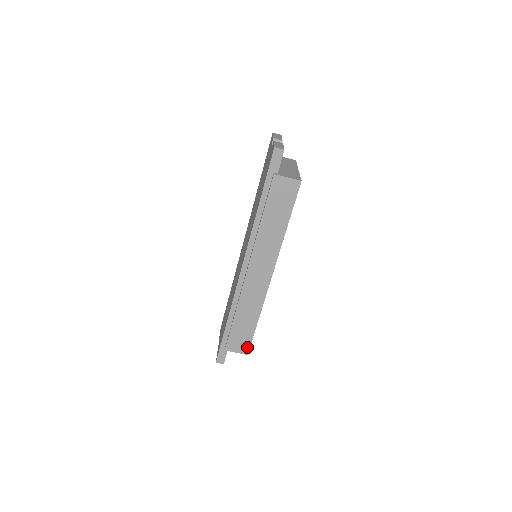
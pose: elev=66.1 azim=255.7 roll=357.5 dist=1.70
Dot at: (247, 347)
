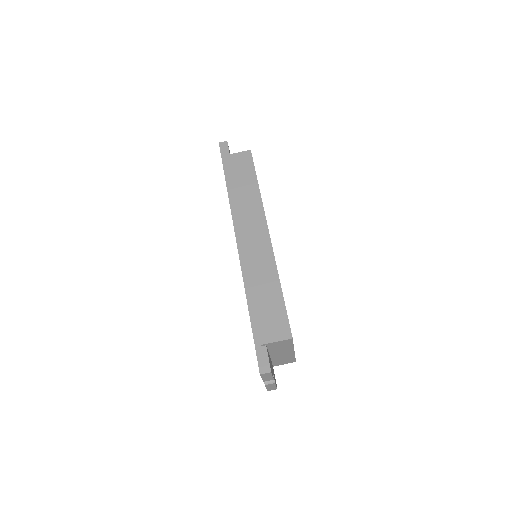
Dot at: (286, 327)
